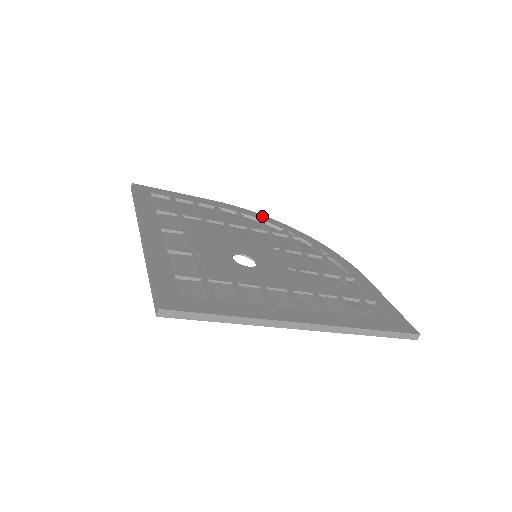
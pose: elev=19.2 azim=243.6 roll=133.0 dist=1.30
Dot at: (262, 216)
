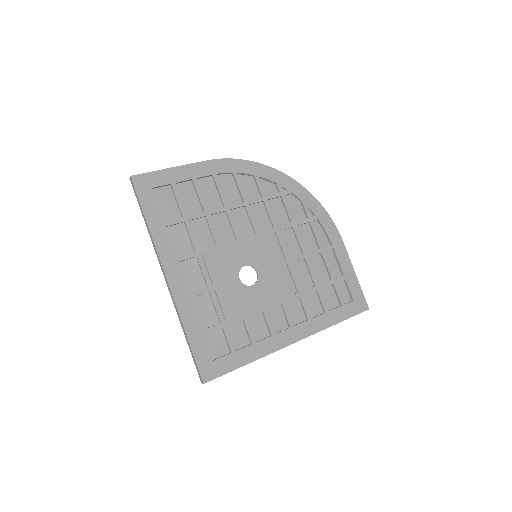
Dot at: (257, 166)
